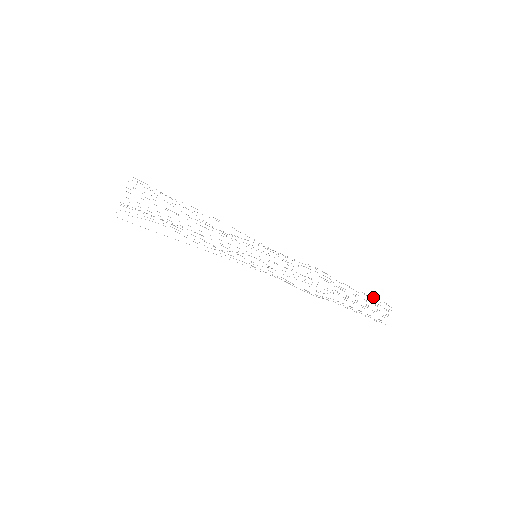
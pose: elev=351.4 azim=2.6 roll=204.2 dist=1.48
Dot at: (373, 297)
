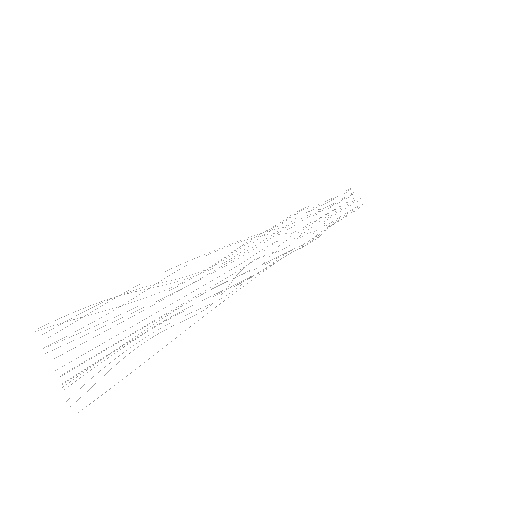
Dot at: occluded
